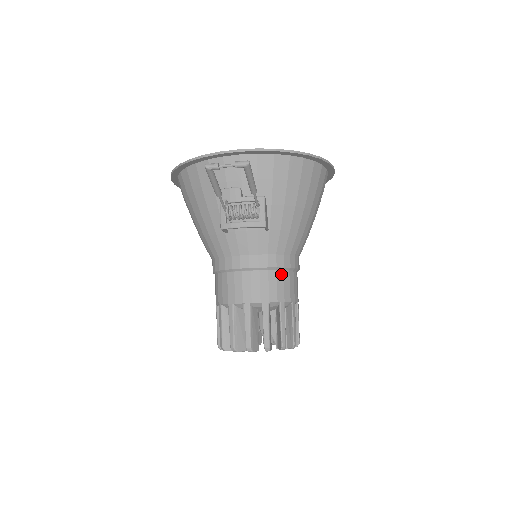
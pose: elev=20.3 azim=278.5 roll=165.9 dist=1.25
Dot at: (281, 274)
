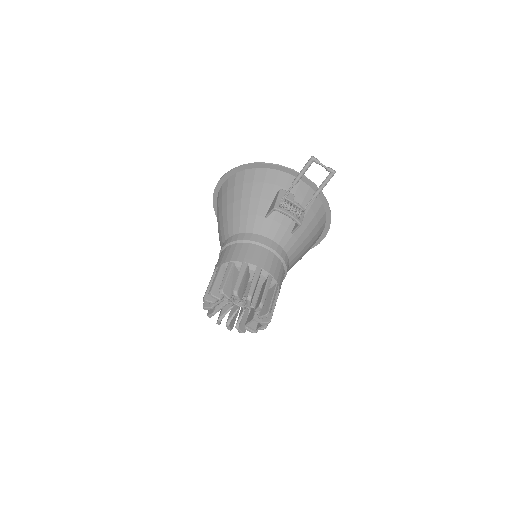
Dot at: (283, 268)
